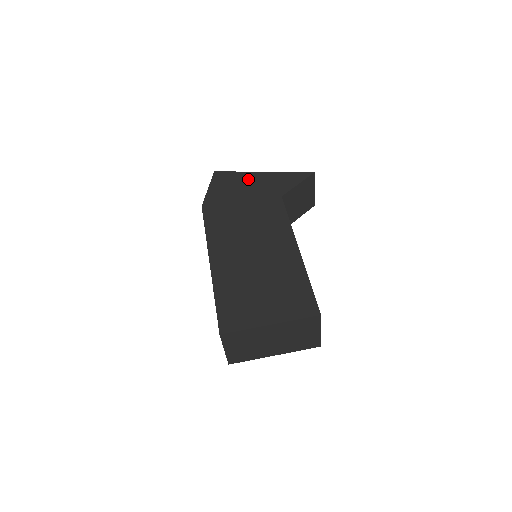
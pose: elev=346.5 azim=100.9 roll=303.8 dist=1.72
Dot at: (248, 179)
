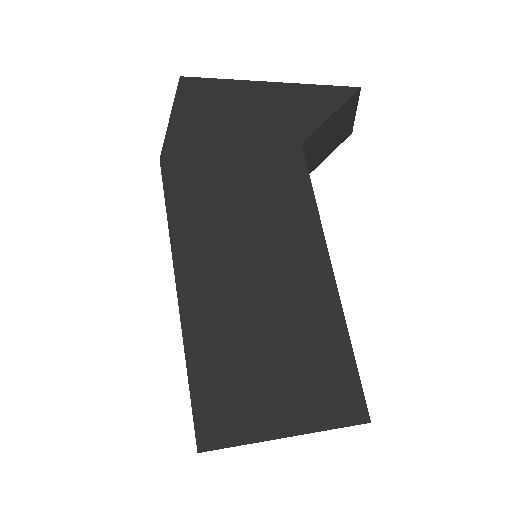
Dot at: (241, 98)
